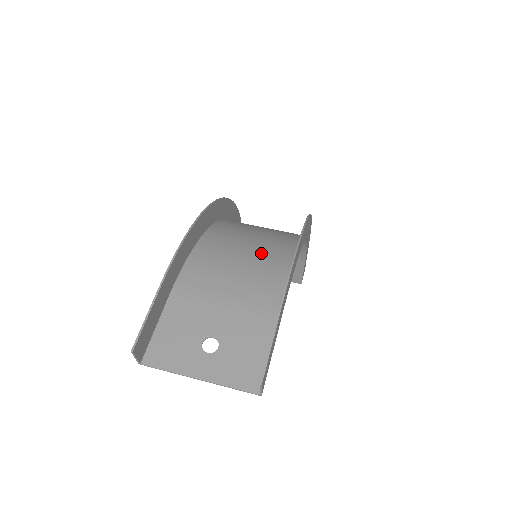
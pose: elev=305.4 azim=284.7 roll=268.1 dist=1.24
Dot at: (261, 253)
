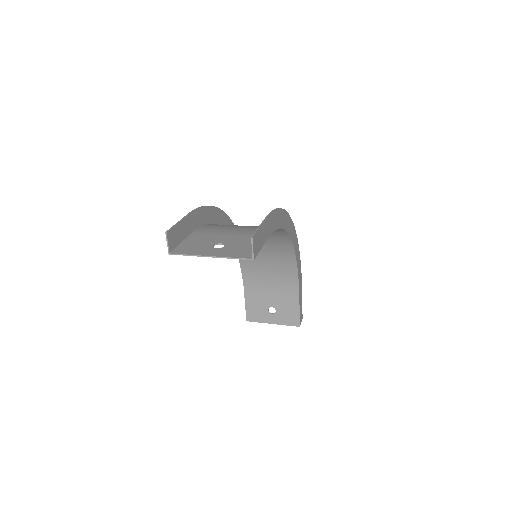
Dot at: occluded
